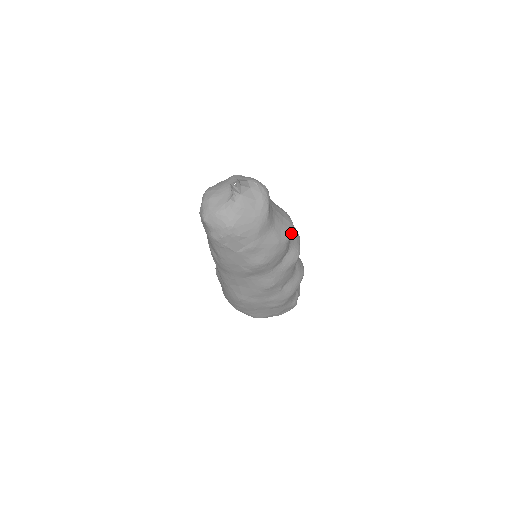
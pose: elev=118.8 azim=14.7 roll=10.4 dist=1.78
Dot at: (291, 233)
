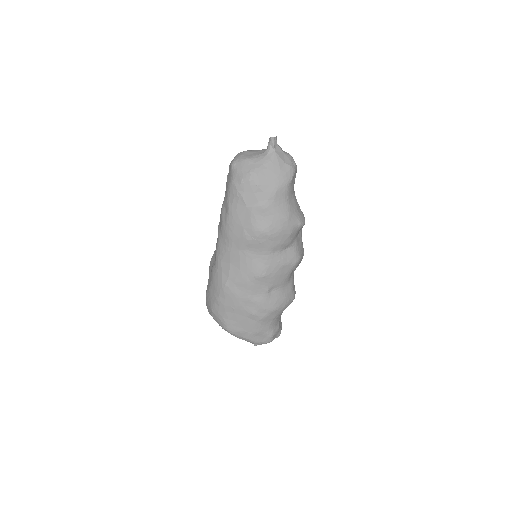
Dot at: (301, 222)
